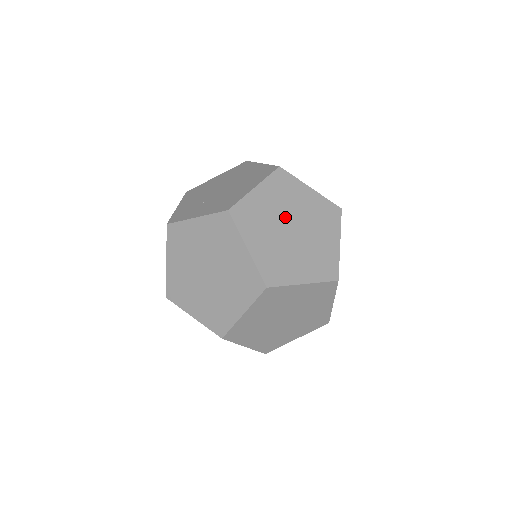
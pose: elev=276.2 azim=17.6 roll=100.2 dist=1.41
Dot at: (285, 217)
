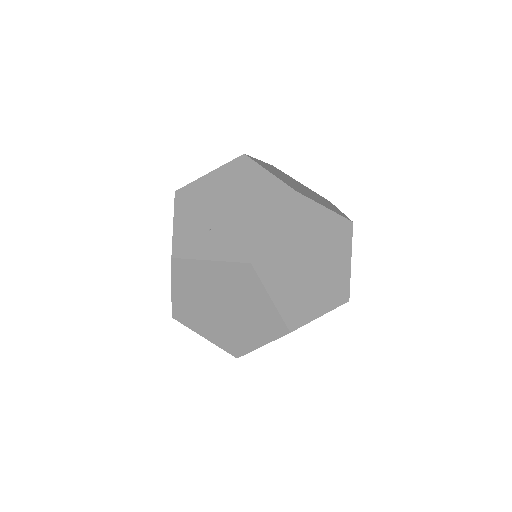
Dot at: (303, 251)
